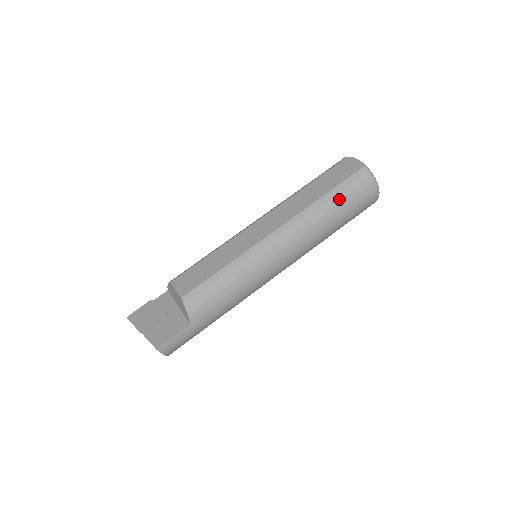
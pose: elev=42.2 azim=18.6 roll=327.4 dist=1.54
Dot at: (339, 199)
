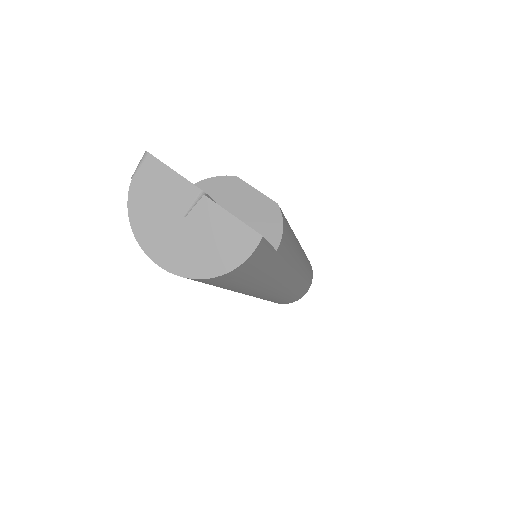
Dot at: occluded
